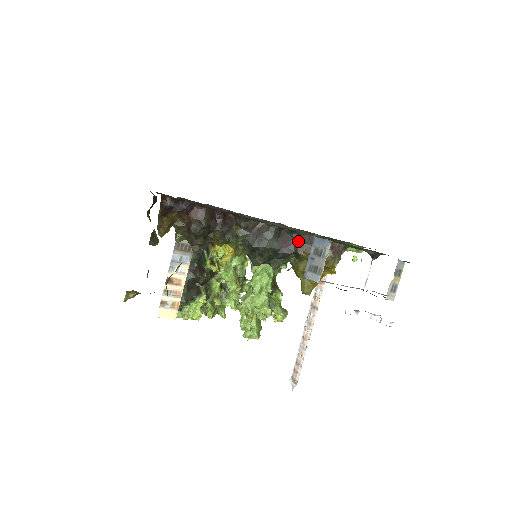
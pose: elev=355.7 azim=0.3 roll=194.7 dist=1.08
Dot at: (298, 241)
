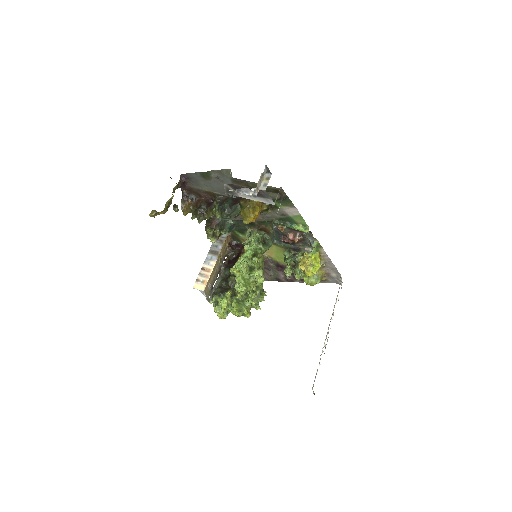
Dot at: (241, 198)
